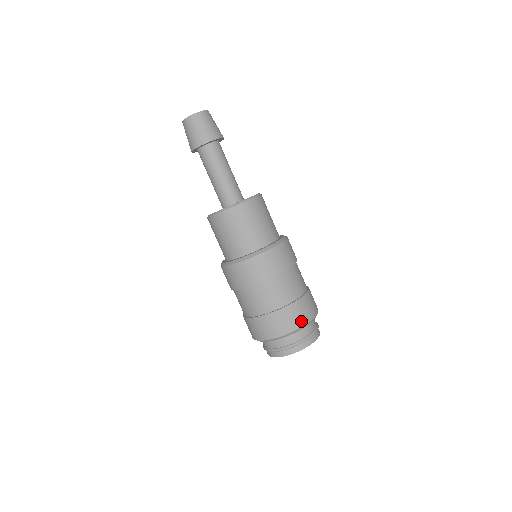
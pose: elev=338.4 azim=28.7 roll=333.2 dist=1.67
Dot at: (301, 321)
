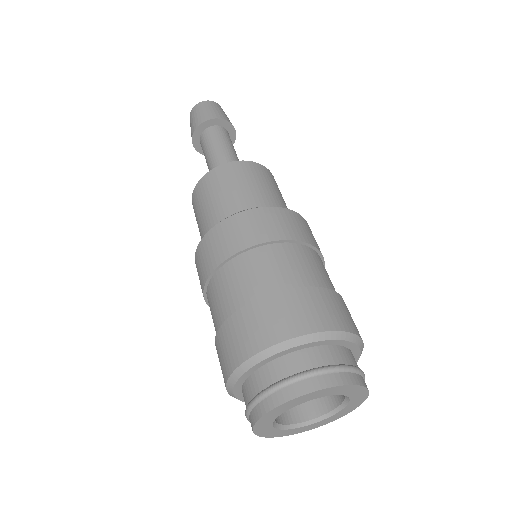
Dot at: (261, 340)
